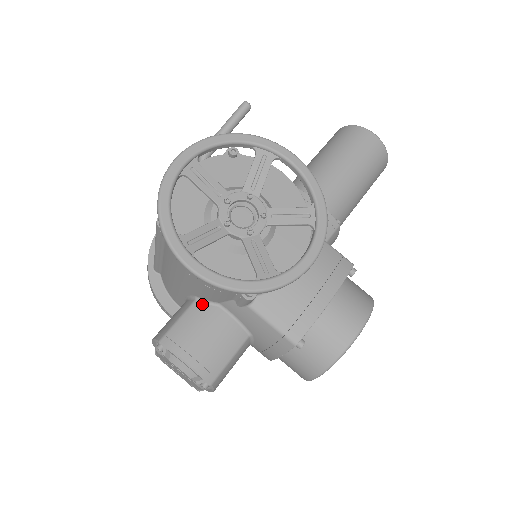
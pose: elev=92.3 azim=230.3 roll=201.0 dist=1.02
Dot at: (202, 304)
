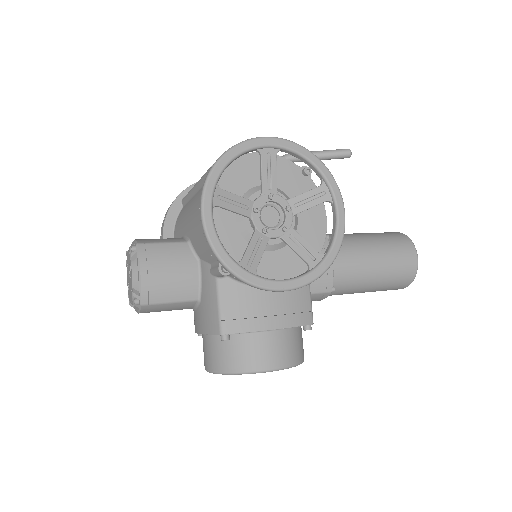
Dot at: (189, 248)
